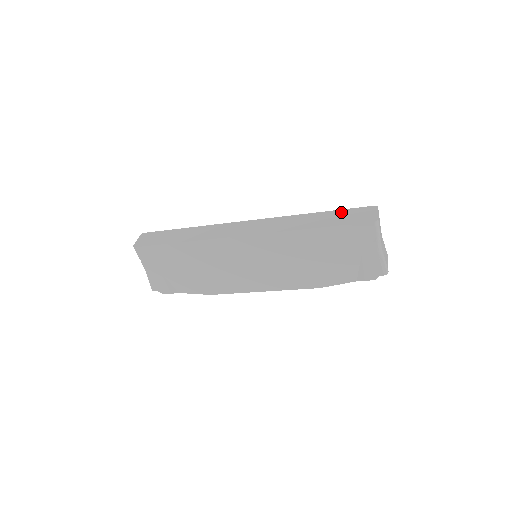
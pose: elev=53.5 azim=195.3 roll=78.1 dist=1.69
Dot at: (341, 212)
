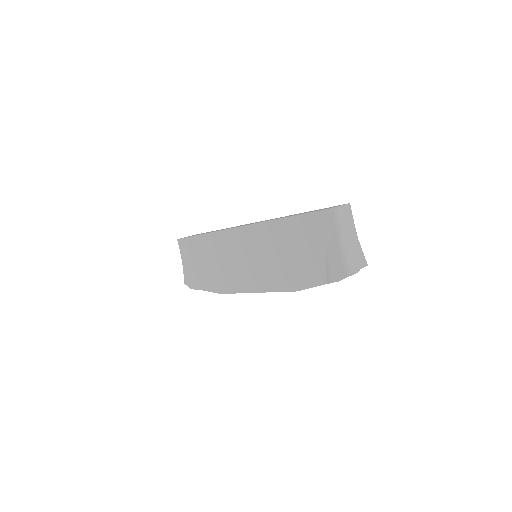
Dot at: (319, 209)
